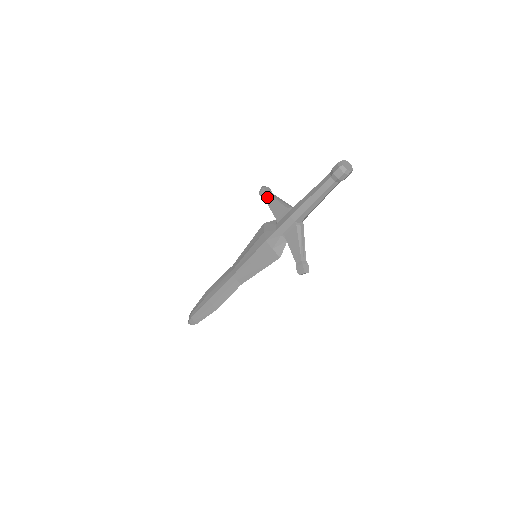
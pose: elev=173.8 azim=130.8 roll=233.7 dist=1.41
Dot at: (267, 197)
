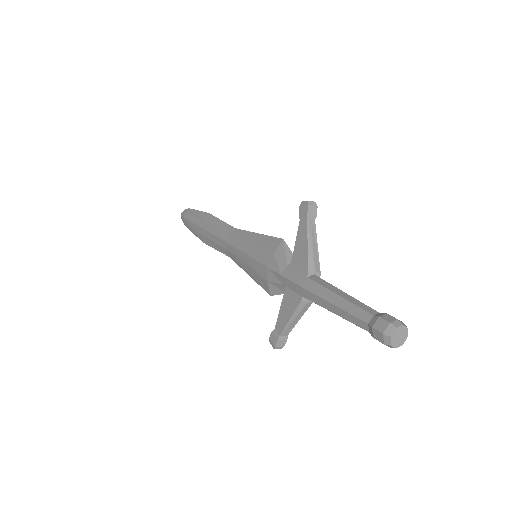
Dot at: (303, 222)
